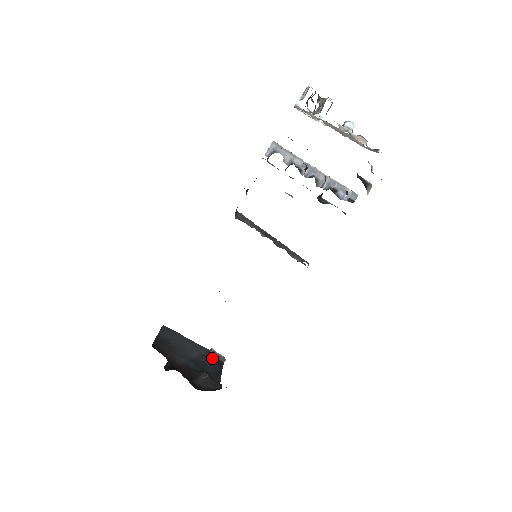
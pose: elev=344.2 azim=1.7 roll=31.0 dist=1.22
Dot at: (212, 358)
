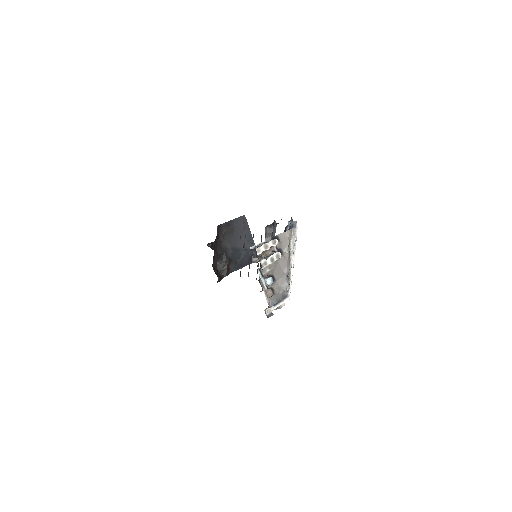
Dot at: (250, 255)
